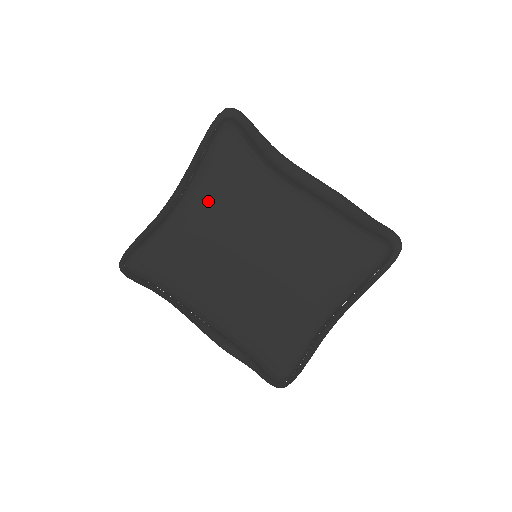
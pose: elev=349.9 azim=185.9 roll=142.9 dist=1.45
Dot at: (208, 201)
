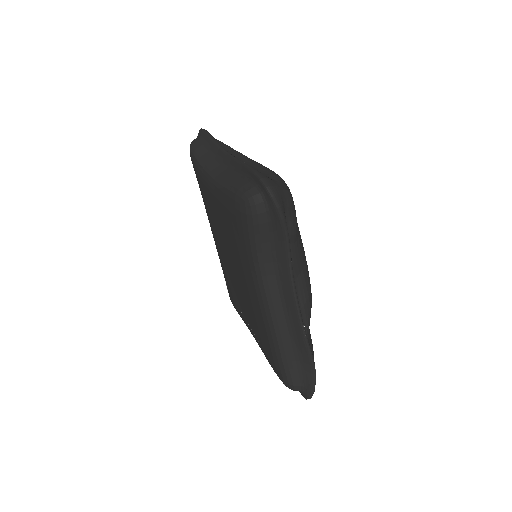
Dot at: (222, 209)
